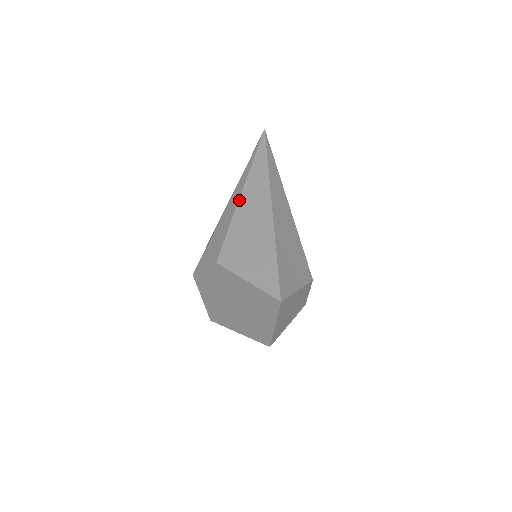
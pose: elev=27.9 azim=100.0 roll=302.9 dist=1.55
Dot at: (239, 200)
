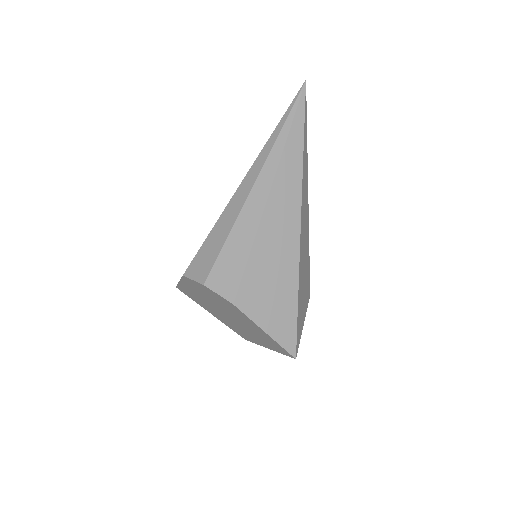
Dot at: (264, 210)
